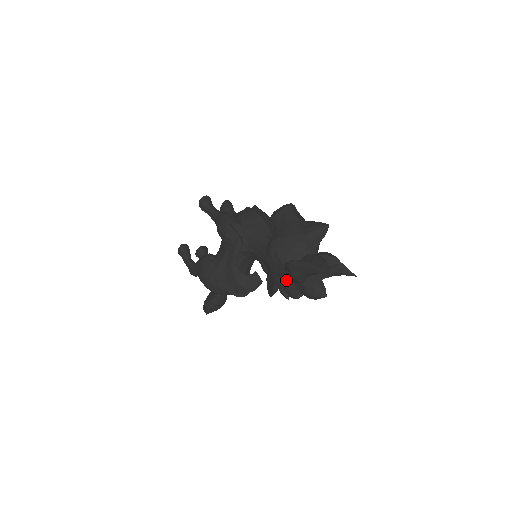
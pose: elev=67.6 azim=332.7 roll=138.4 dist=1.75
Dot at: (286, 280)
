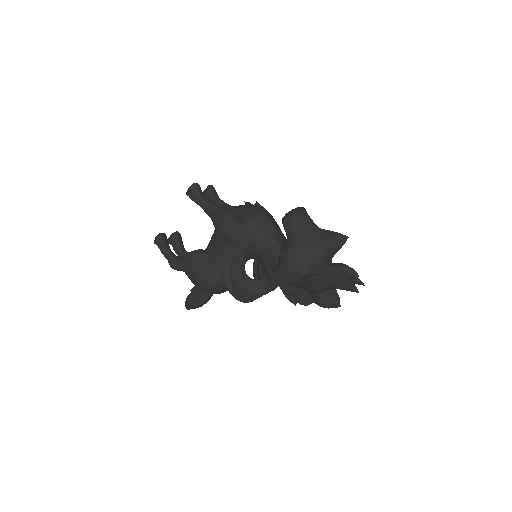
Dot at: (298, 288)
